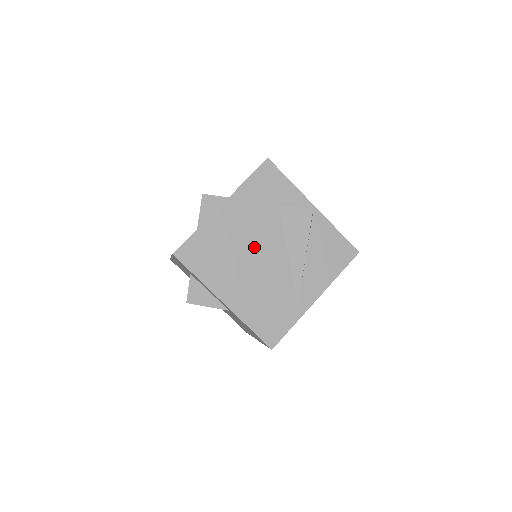
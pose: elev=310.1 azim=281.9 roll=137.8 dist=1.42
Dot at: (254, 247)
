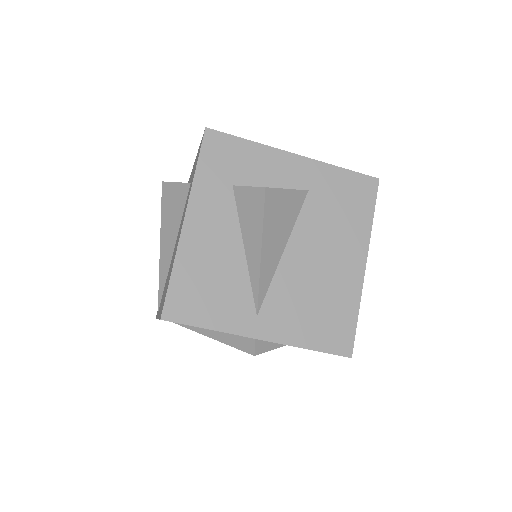
Dot at: occluded
